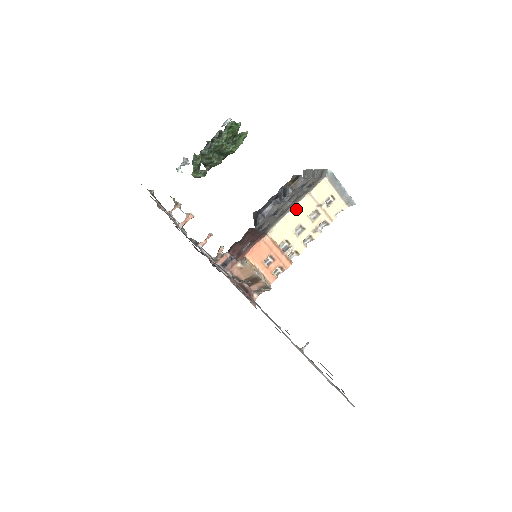
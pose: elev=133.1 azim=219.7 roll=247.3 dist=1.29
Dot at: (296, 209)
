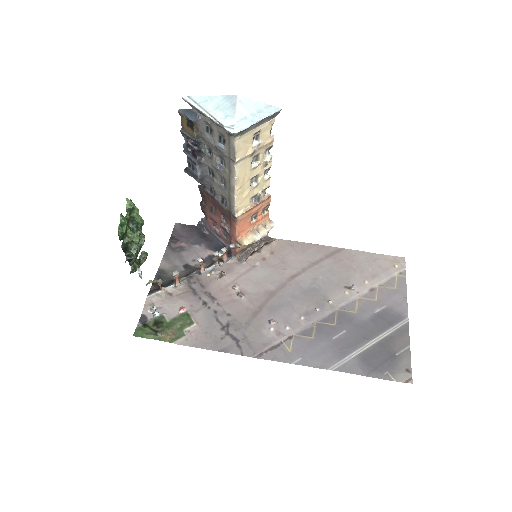
Dot at: (238, 182)
